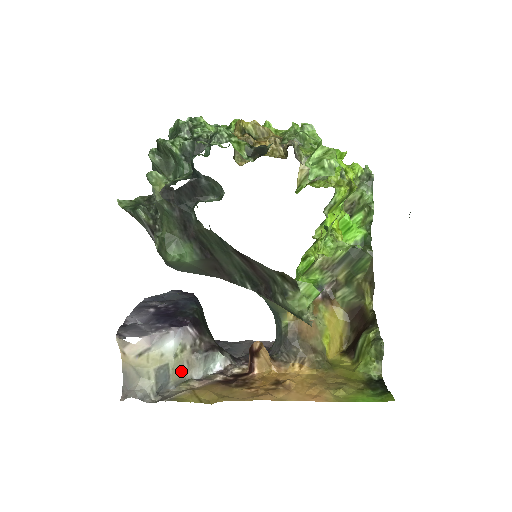
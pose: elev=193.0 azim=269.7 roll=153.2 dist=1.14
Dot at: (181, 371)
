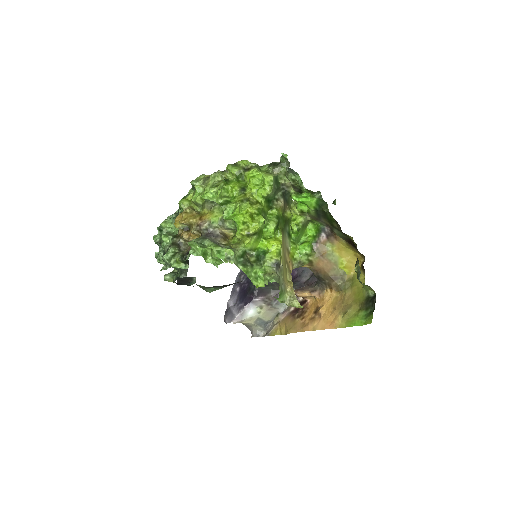
Dot at: (270, 314)
